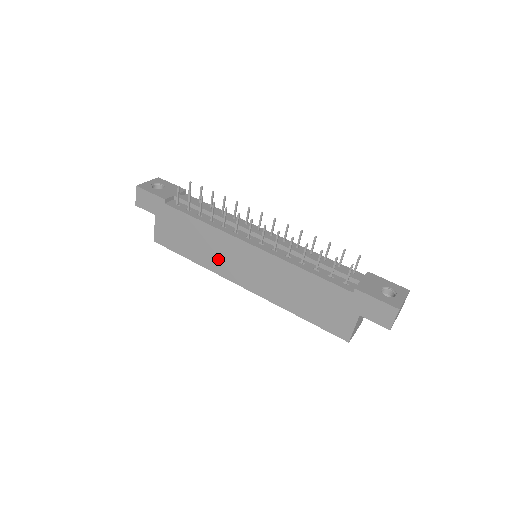
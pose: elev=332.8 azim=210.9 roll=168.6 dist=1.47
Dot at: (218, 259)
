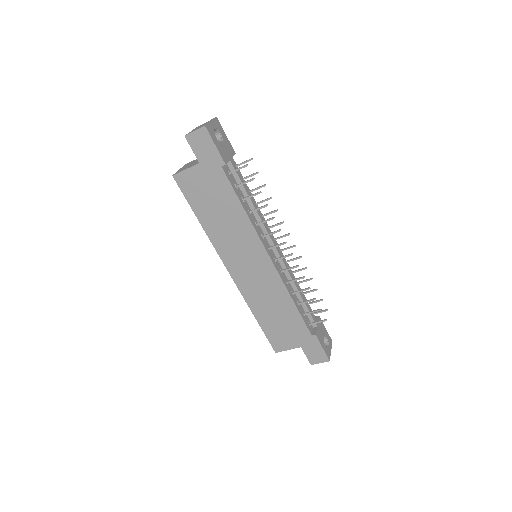
Dot at: (228, 242)
